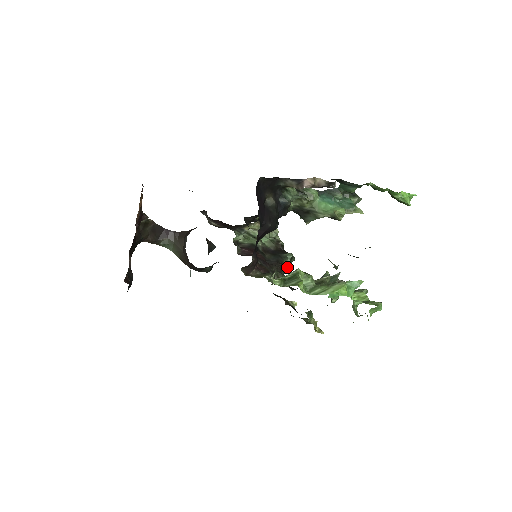
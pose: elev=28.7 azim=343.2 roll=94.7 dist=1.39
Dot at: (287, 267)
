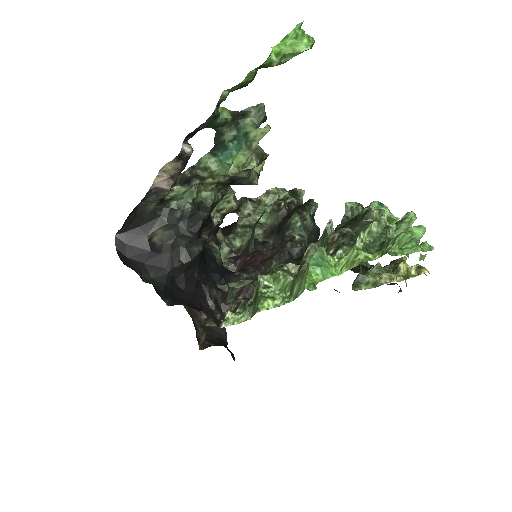
Dot at: (306, 231)
